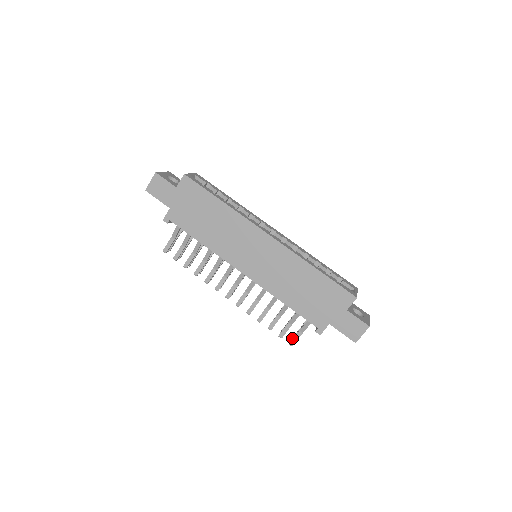
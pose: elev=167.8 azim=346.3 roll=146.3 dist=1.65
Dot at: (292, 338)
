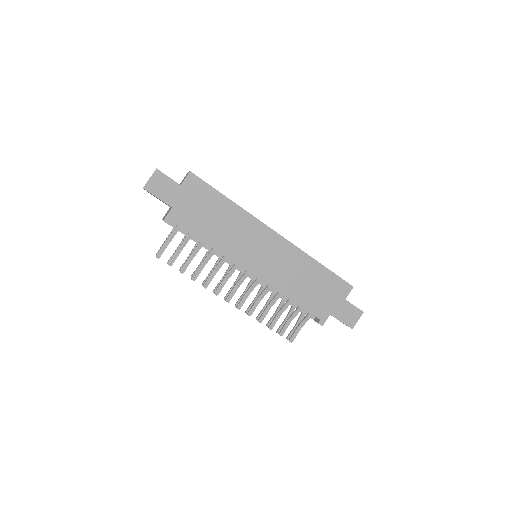
Dot at: (288, 335)
